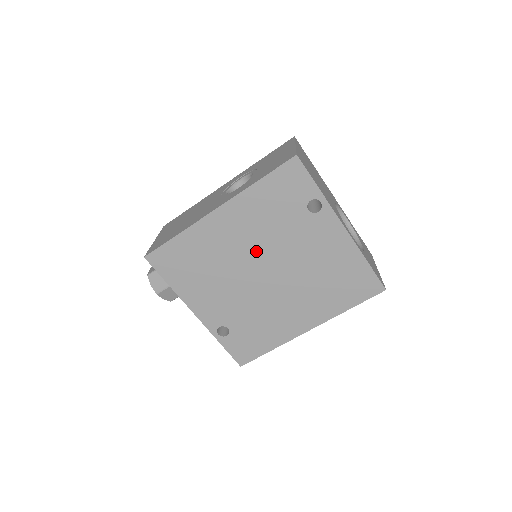
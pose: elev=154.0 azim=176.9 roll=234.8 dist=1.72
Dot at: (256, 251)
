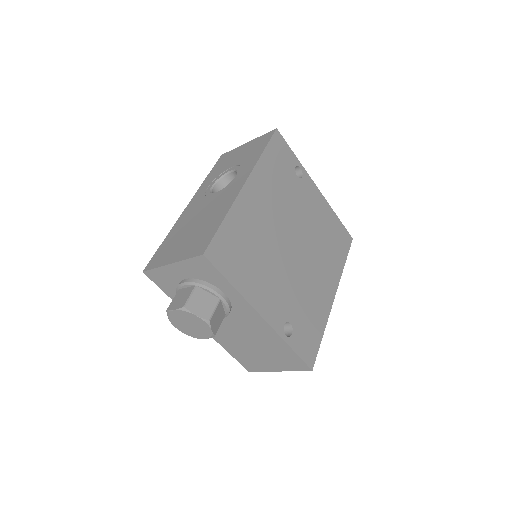
Dot at: (282, 222)
